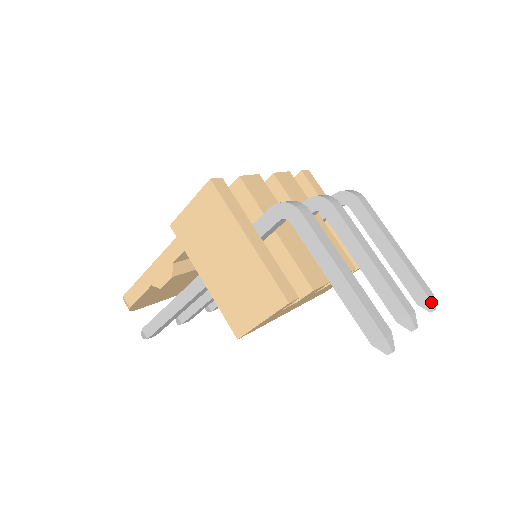
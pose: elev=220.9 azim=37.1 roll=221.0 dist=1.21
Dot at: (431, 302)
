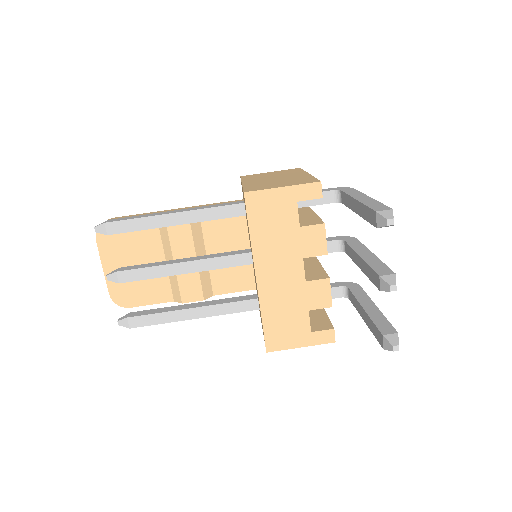
Dot at: (398, 337)
